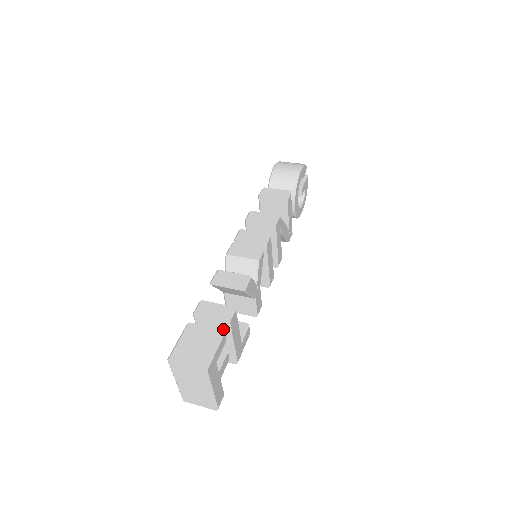
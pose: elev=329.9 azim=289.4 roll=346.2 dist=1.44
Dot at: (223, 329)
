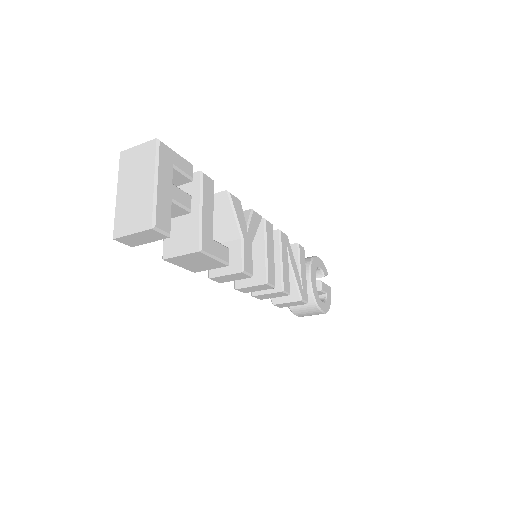
Dot at: (193, 187)
